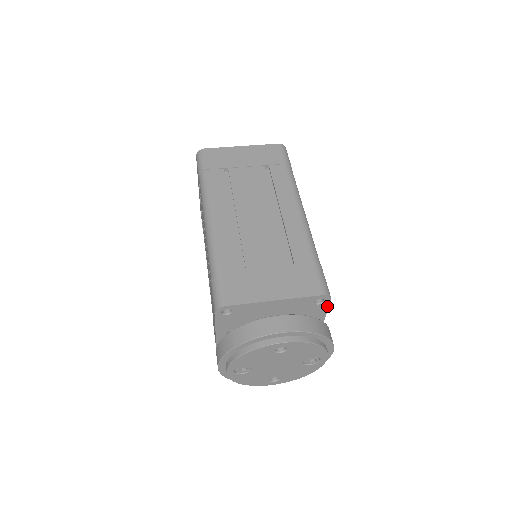
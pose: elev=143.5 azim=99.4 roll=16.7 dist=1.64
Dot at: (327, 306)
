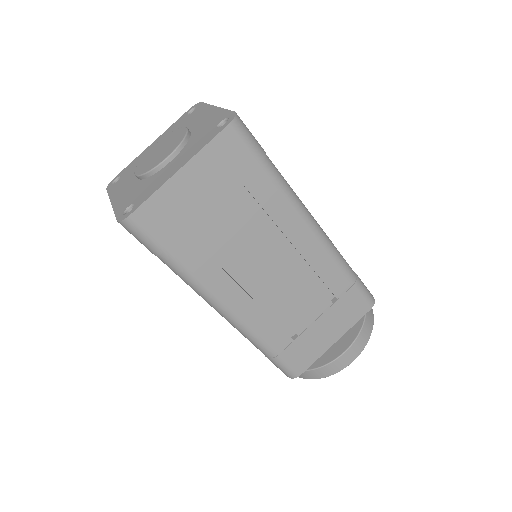
Dot at: occluded
